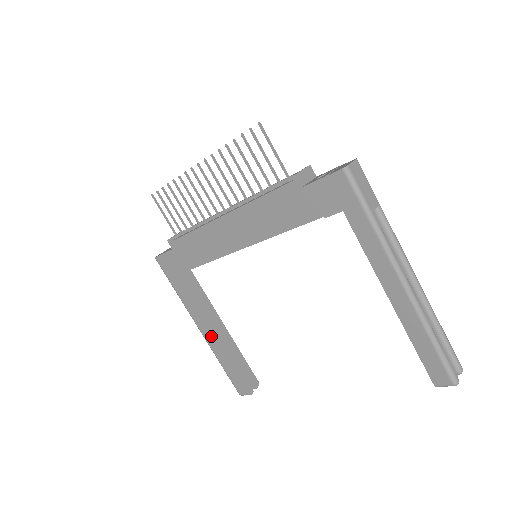
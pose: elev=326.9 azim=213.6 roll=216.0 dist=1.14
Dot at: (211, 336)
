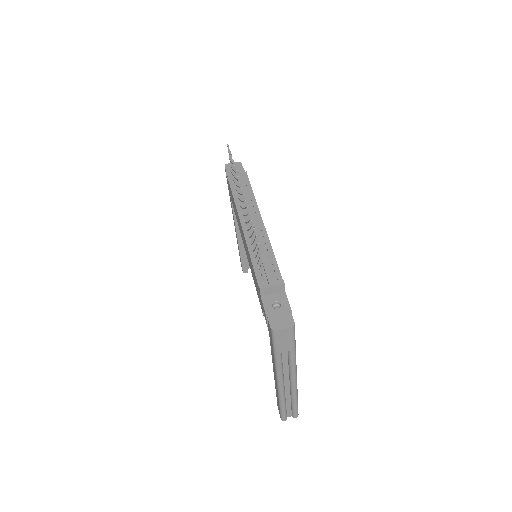
Dot at: (236, 233)
